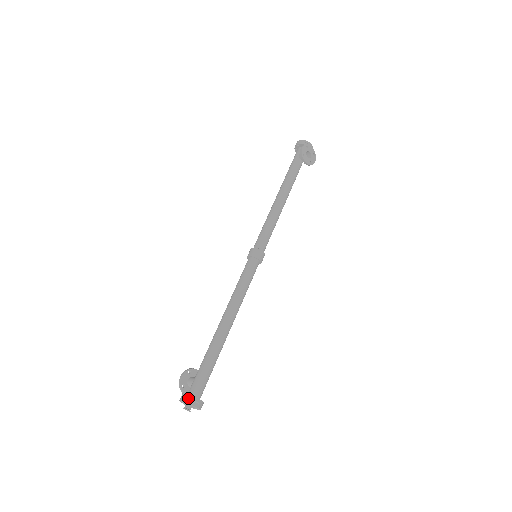
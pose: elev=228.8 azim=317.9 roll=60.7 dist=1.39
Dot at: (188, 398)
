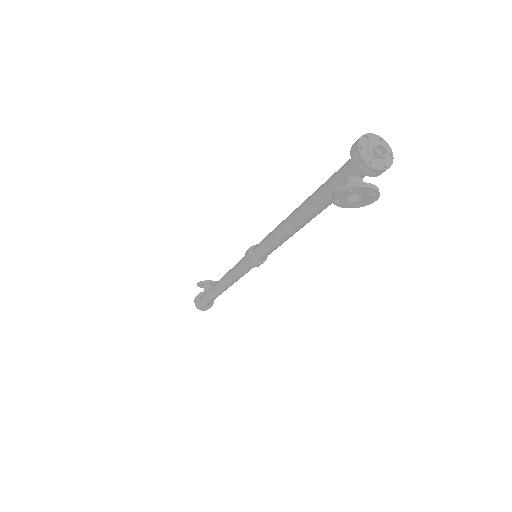
Dot at: (197, 305)
